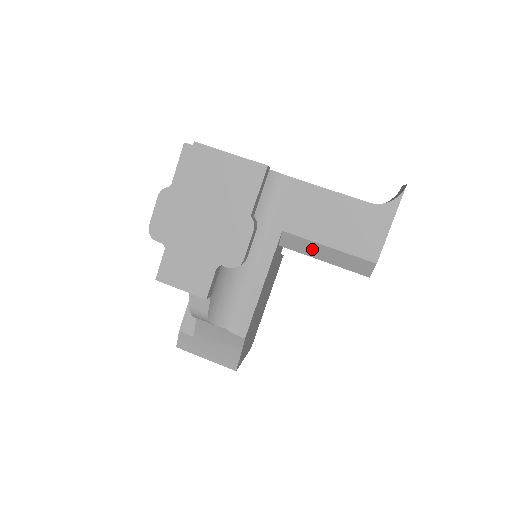
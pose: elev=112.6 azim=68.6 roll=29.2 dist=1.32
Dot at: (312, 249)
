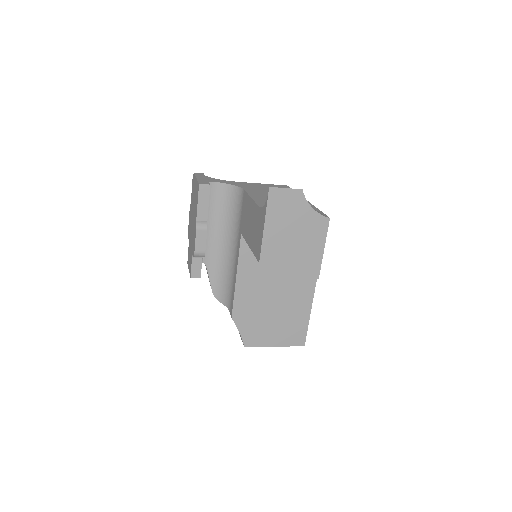
Dot at: occluded
